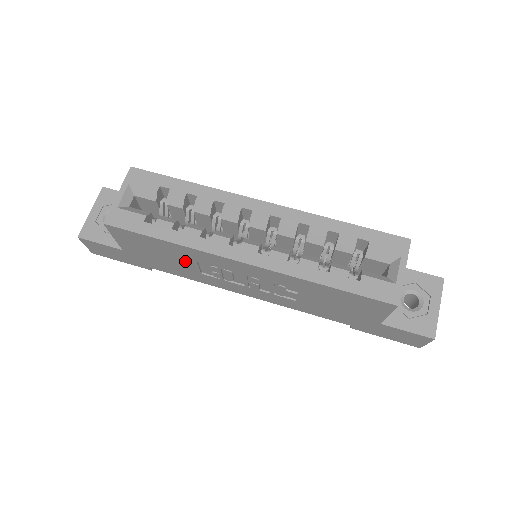
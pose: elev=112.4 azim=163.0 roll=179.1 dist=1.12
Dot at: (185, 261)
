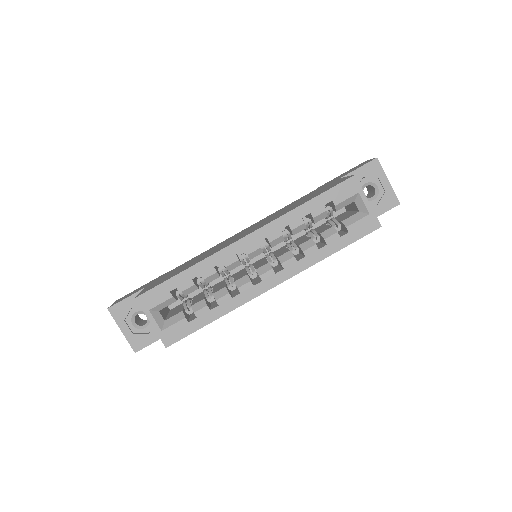
Dot at: occluded
